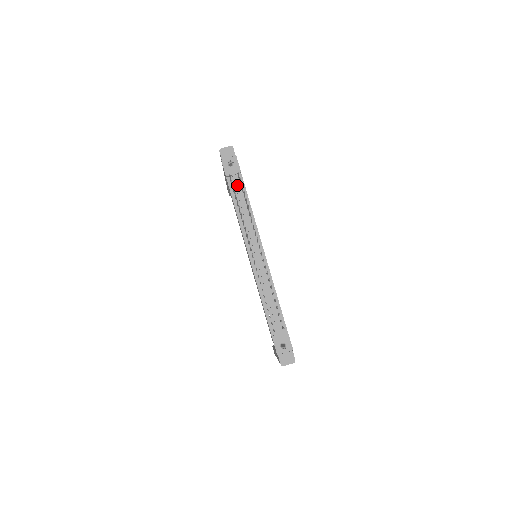
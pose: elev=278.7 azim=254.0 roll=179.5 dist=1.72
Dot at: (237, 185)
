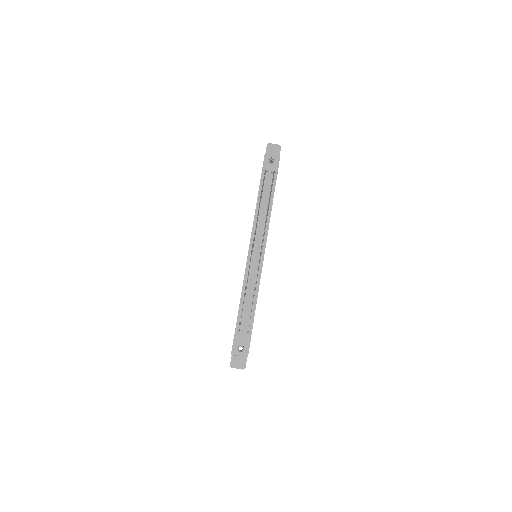
Dot at: (268, 182)
